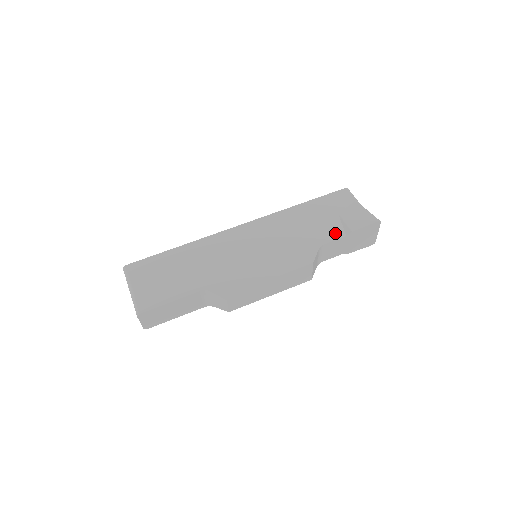
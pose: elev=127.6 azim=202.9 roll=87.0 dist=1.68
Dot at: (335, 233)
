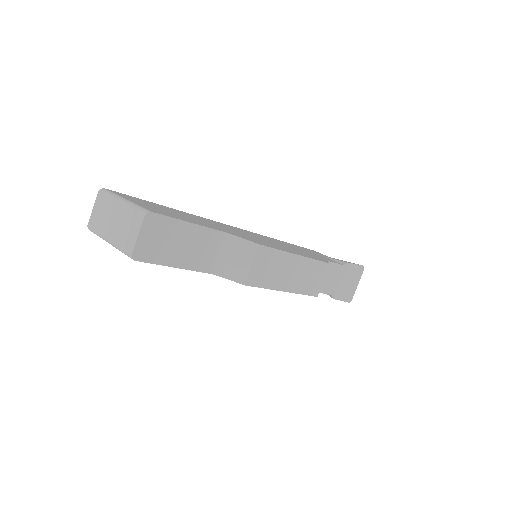
Dot at: (331, 260)
